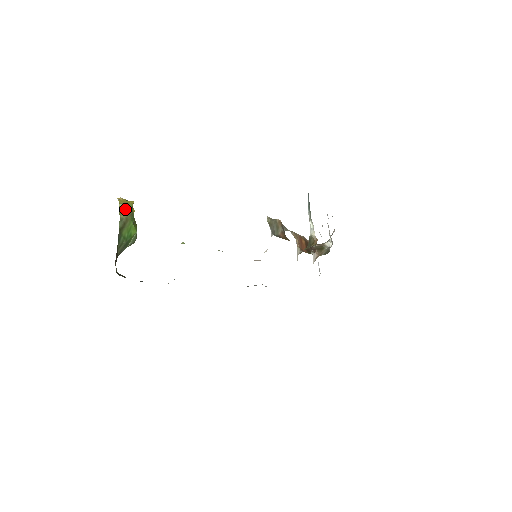
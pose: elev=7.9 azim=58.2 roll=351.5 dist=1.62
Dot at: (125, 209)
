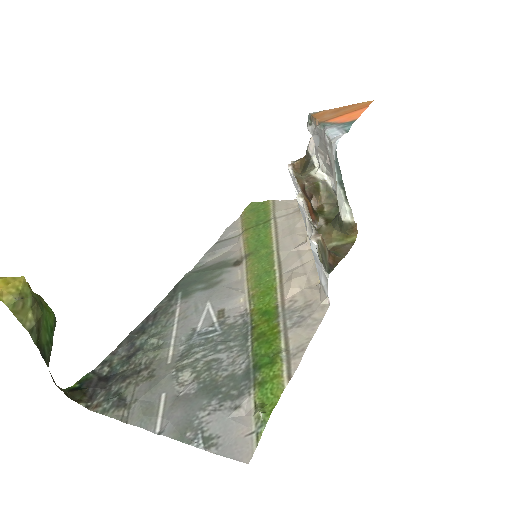
Dot at: (23, 306)
